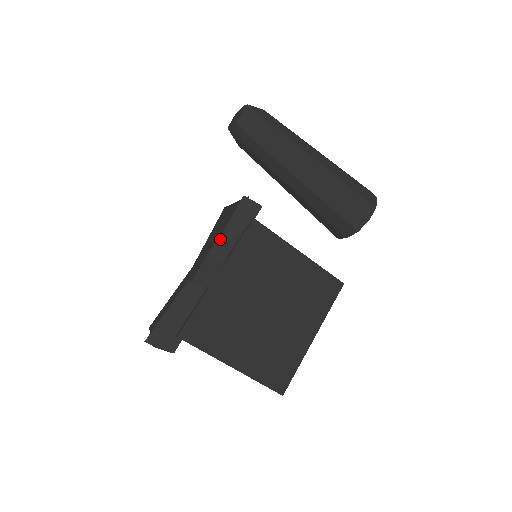
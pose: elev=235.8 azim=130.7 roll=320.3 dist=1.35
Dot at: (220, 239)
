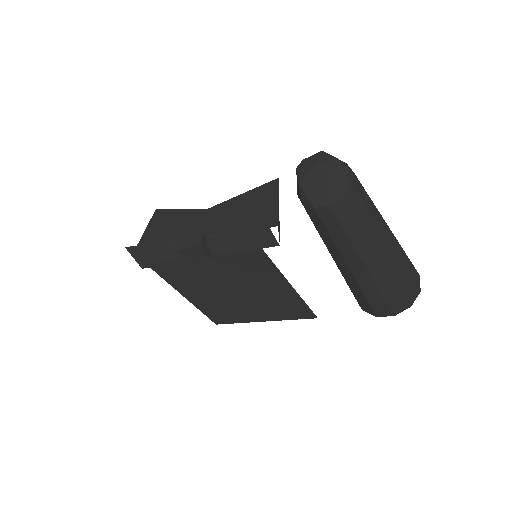
Dot at: (223, 237)
